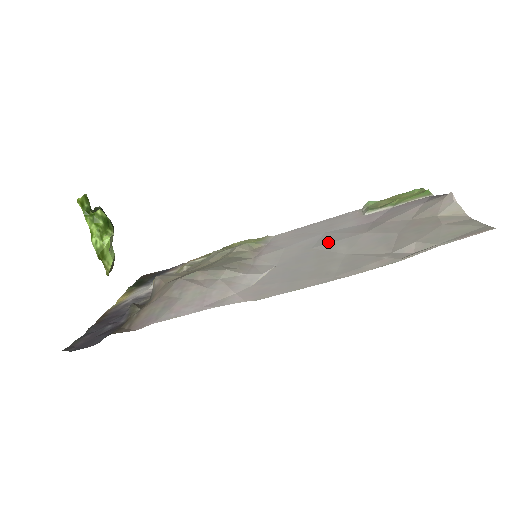
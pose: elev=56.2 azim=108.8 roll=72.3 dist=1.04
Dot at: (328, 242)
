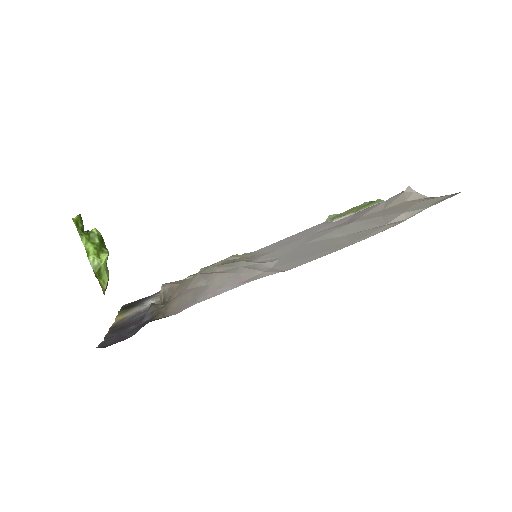
Dot at: (318, 237)
